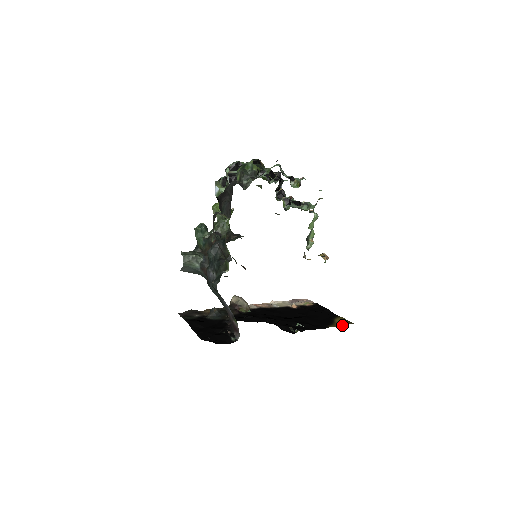
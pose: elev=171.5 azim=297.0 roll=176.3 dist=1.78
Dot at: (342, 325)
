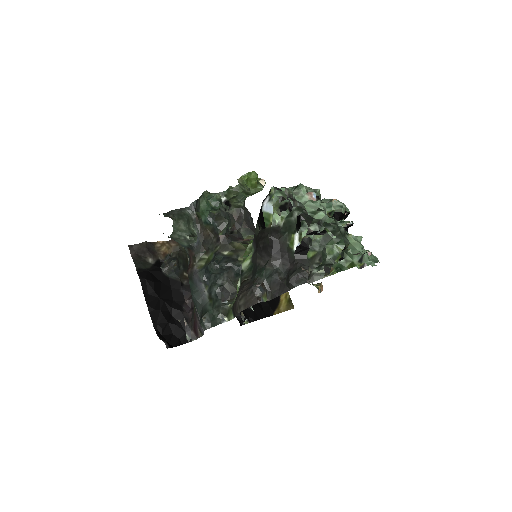
Dot at: occluded
